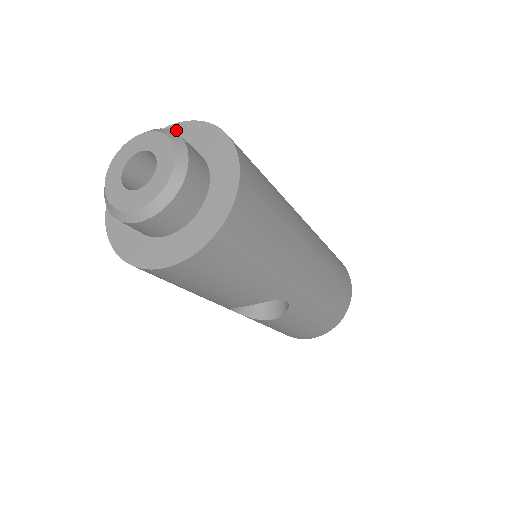
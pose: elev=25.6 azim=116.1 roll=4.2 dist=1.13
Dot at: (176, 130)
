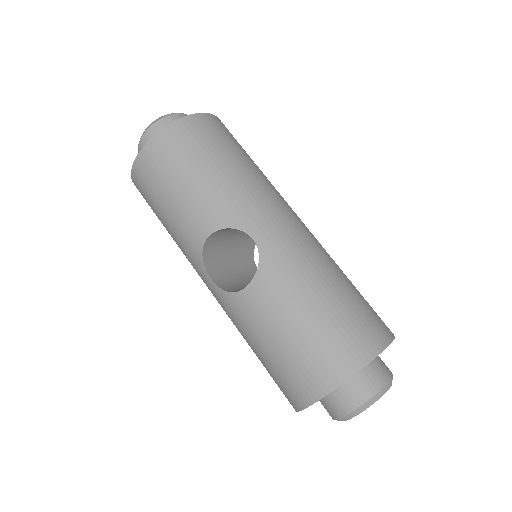
Dot at: occluded
